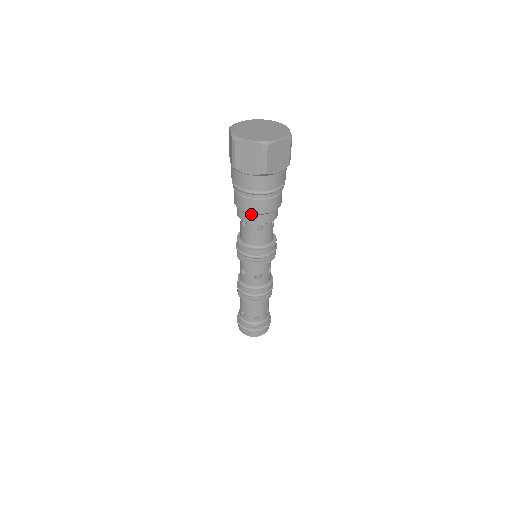
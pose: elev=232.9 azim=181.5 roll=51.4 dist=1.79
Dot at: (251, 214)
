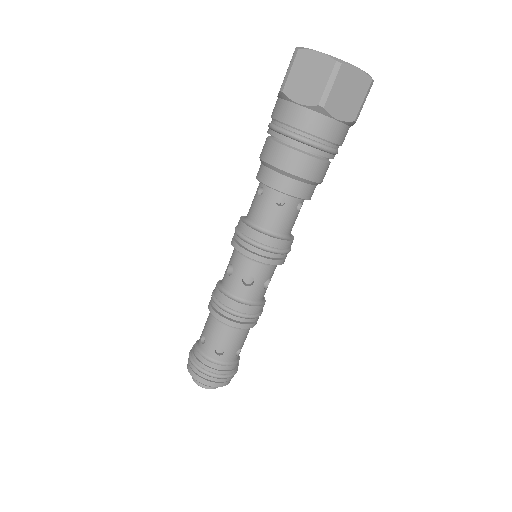
Dot at: (277, 172)
